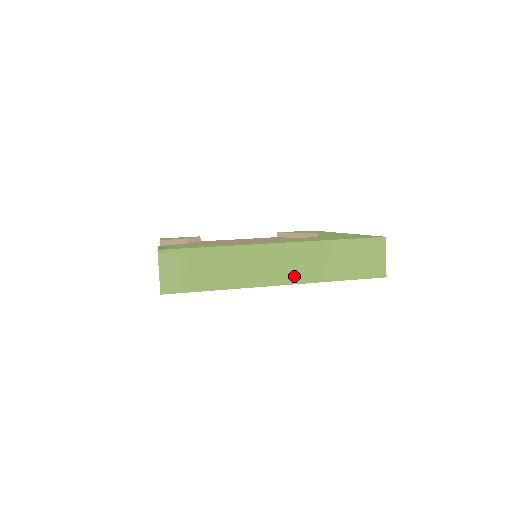
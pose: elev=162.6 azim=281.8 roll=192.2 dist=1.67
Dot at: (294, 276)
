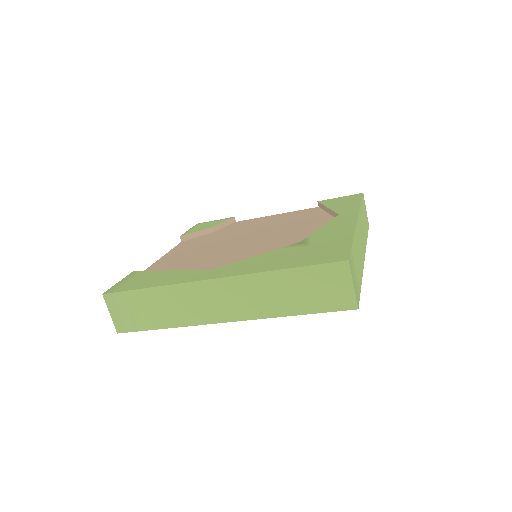
Dot at: (240, 312)
